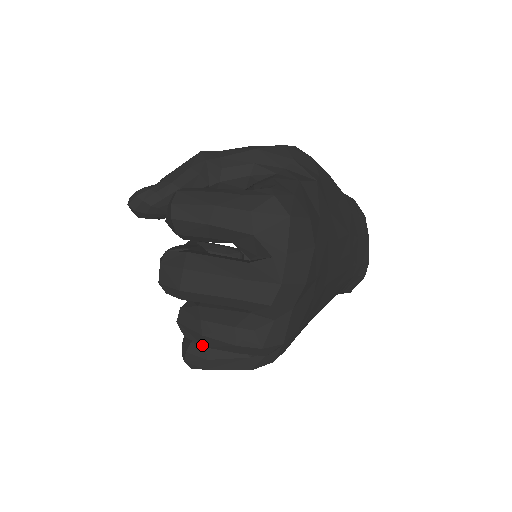
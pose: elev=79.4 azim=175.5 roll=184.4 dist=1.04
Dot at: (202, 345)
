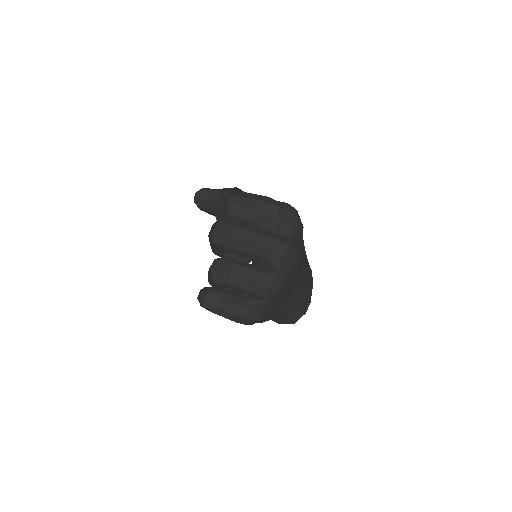
Dot at: (226, 283)
